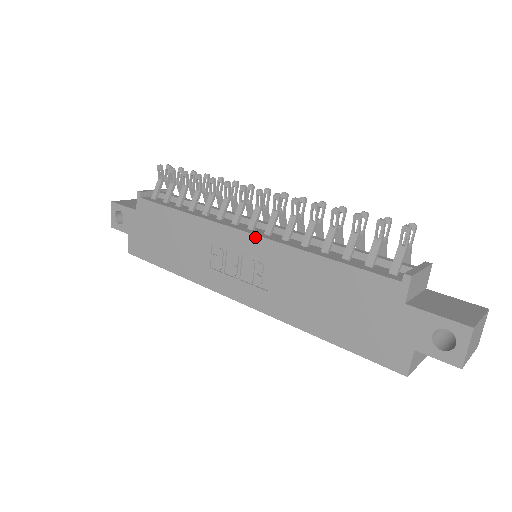
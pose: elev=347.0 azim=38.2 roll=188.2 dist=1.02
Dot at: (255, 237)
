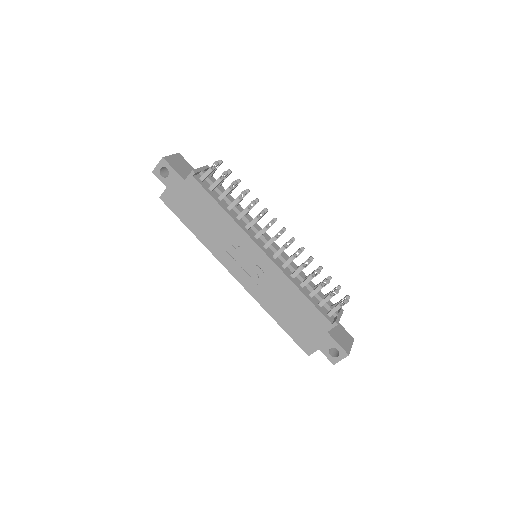
Dot at: (268, 258)
